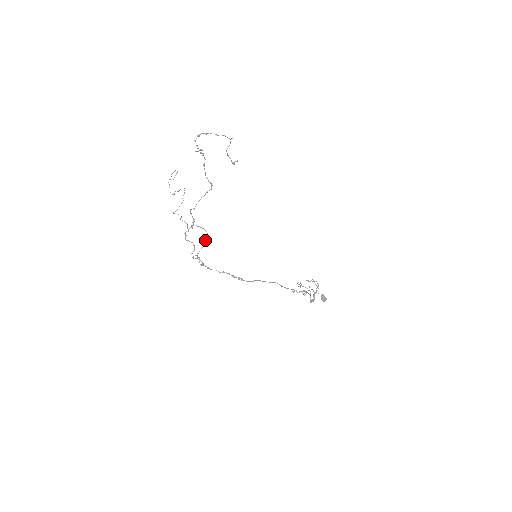
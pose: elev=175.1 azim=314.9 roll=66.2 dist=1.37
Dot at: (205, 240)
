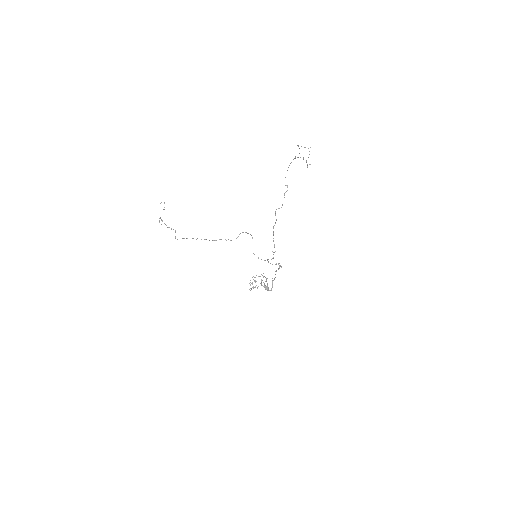
Dot at: occluded
